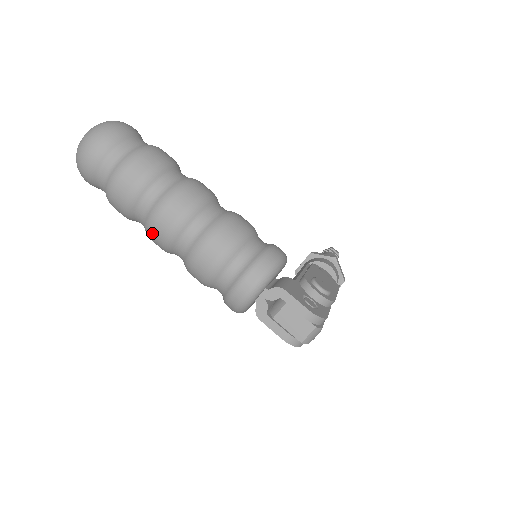
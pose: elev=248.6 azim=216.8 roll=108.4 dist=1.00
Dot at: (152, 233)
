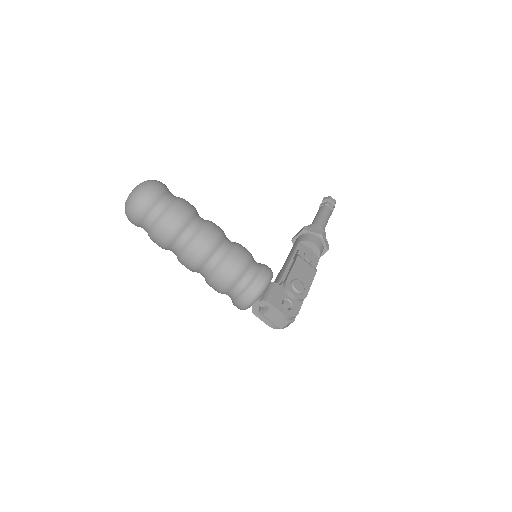
Dot at: (182, 264)
